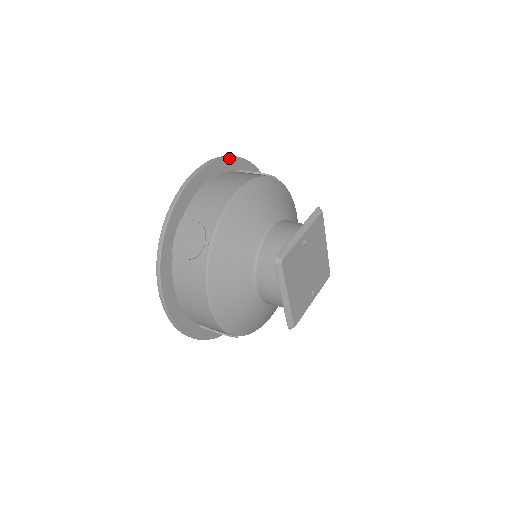
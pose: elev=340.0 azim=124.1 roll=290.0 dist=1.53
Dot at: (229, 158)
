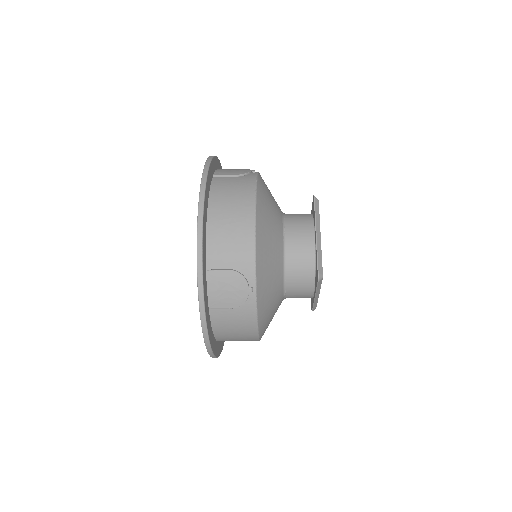
Dot at: occluded
